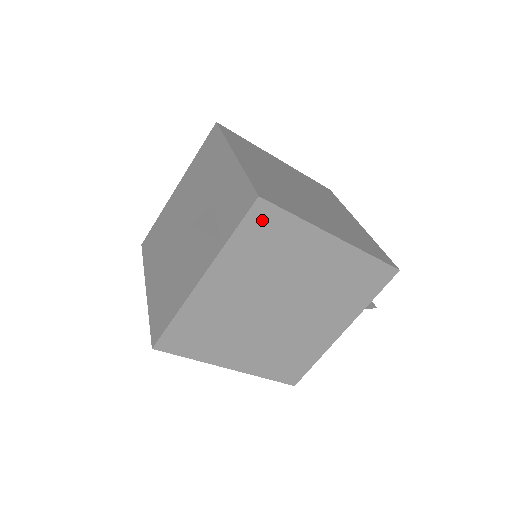
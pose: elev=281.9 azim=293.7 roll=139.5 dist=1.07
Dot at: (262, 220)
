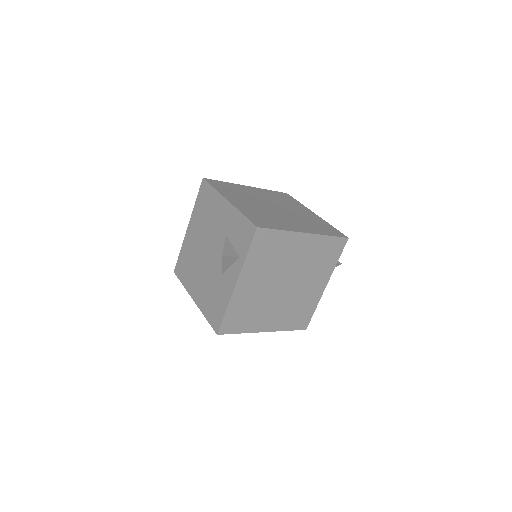
Dot at: (262, 239)
